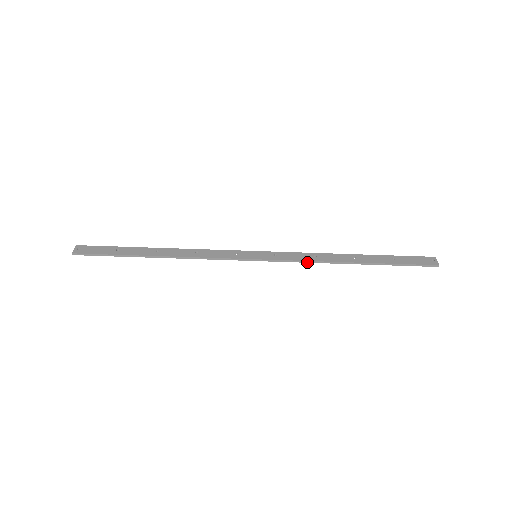
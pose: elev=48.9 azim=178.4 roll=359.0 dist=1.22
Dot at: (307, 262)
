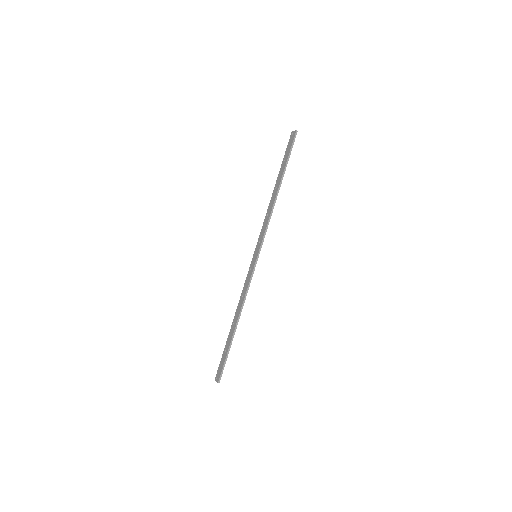
Dot at: (269, 221)
